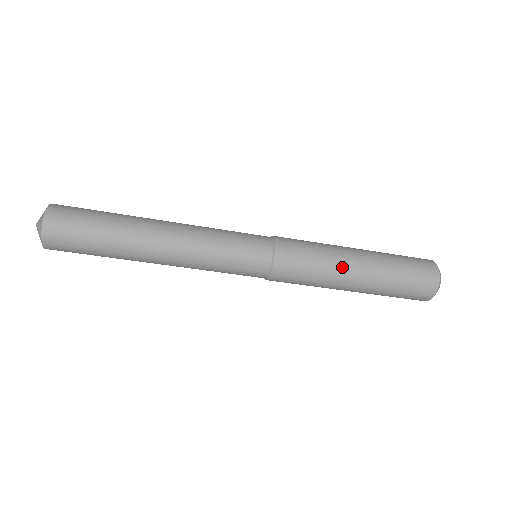
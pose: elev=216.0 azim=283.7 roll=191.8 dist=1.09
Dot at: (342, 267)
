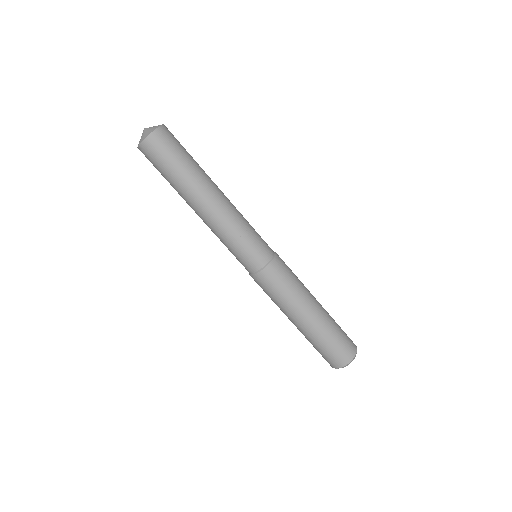
Dot at: occluded
